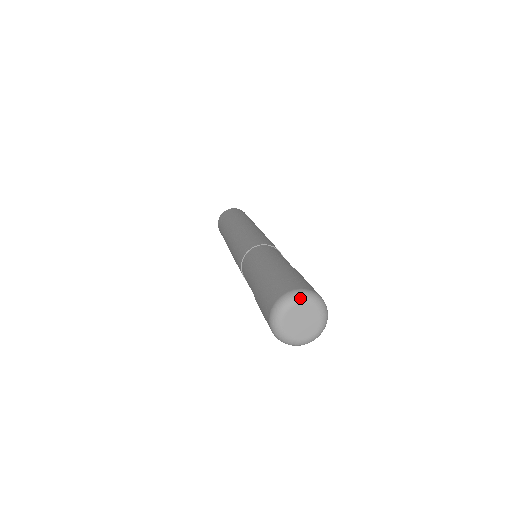
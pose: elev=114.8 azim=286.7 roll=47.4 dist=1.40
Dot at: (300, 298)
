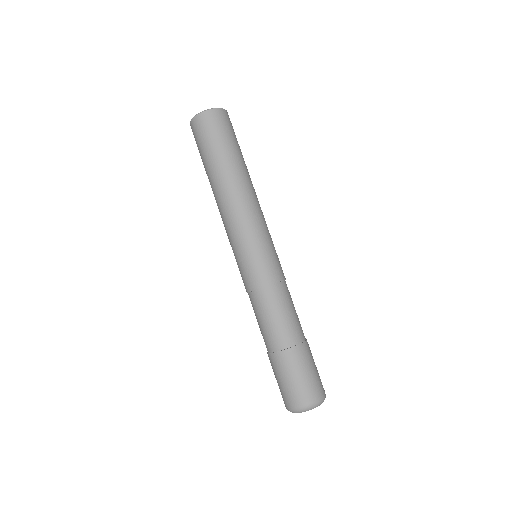
Dot at: occluded
